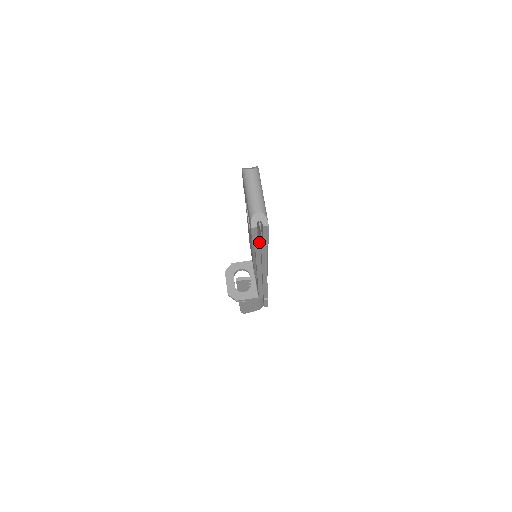
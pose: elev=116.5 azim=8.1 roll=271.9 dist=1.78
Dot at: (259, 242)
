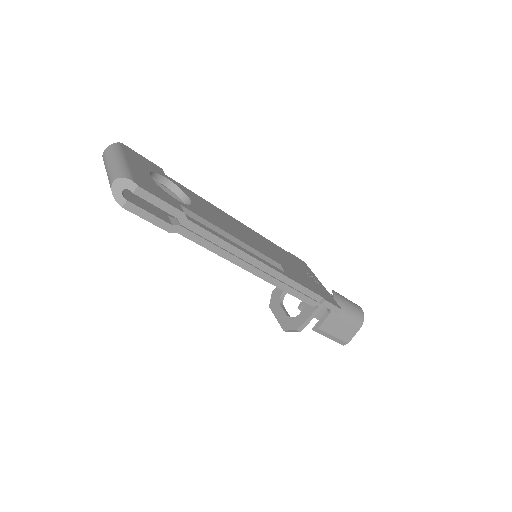
Dot at: (176, 223)
